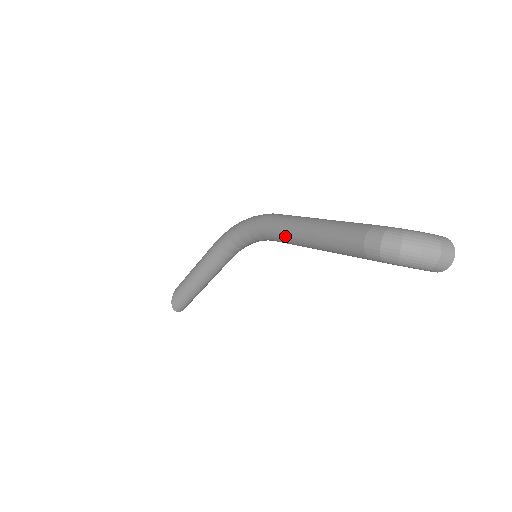
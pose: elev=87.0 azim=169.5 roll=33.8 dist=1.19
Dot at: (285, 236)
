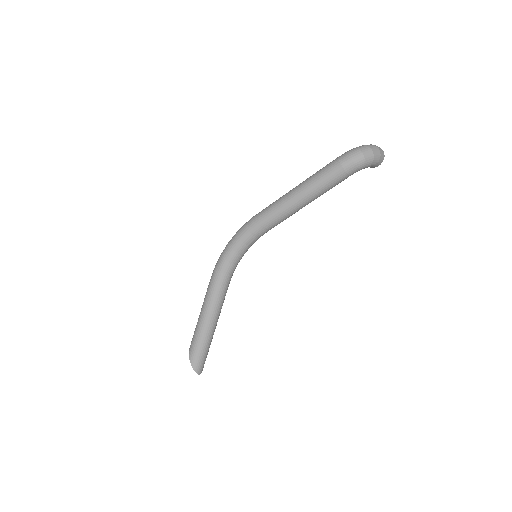
Dot at: (279, 214)
